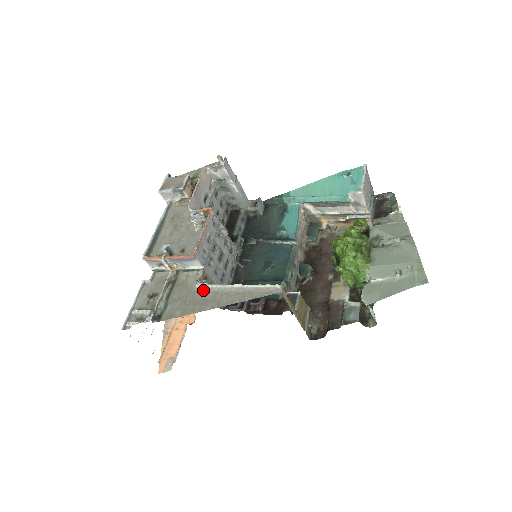
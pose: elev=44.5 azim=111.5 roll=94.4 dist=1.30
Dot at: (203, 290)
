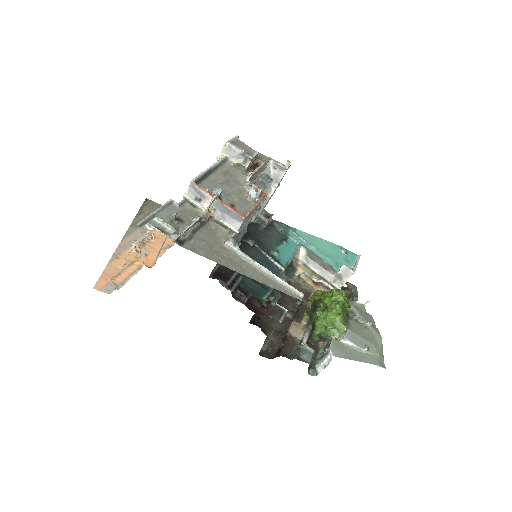
Dot at: (231, 250)
